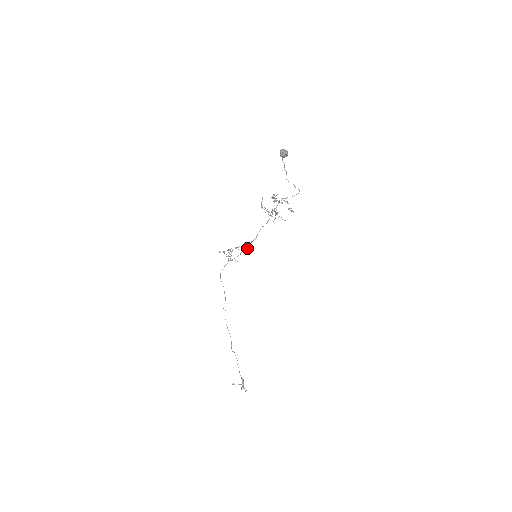
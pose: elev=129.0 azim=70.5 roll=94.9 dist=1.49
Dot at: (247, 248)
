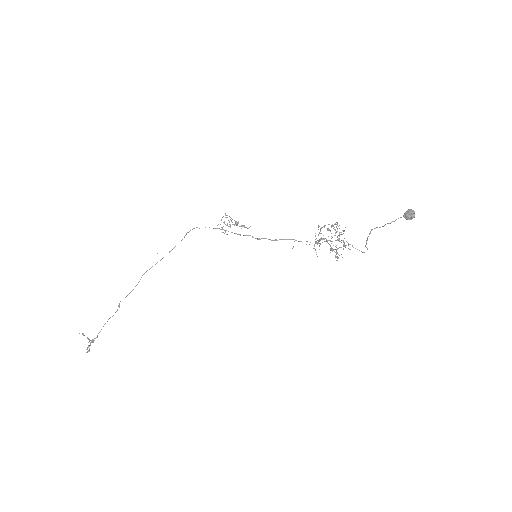
Dot at: (253, 237)
